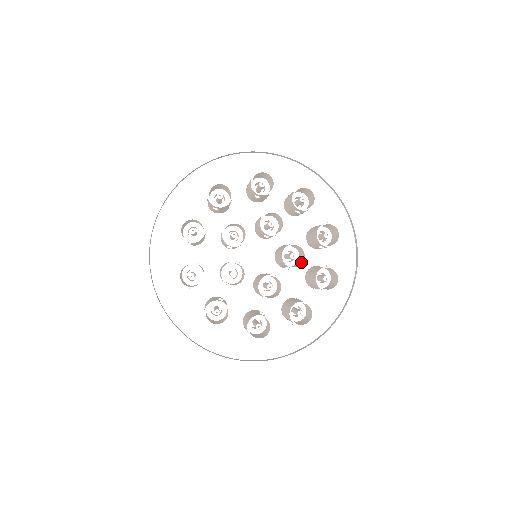
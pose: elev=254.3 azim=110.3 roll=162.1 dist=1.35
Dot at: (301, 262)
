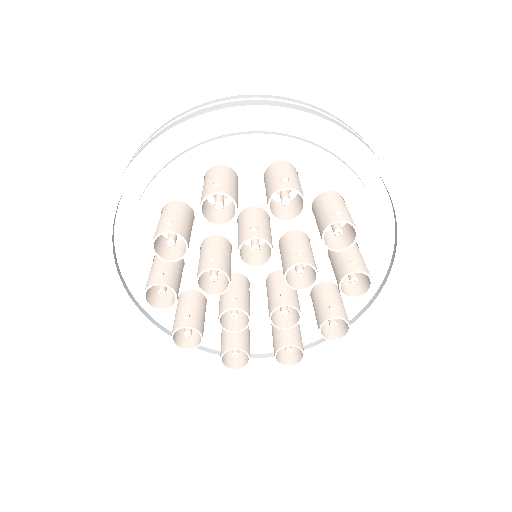
Dot at: (314, 275)
